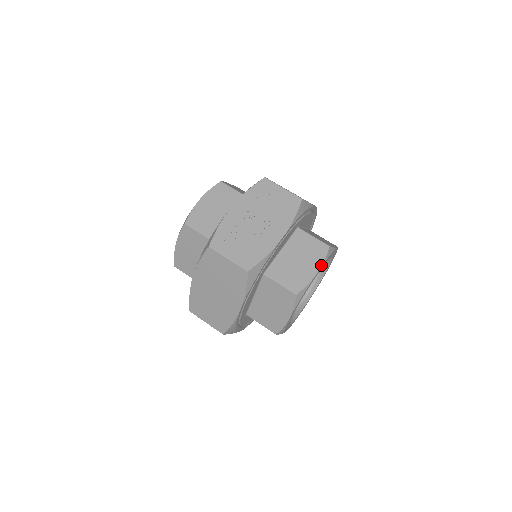
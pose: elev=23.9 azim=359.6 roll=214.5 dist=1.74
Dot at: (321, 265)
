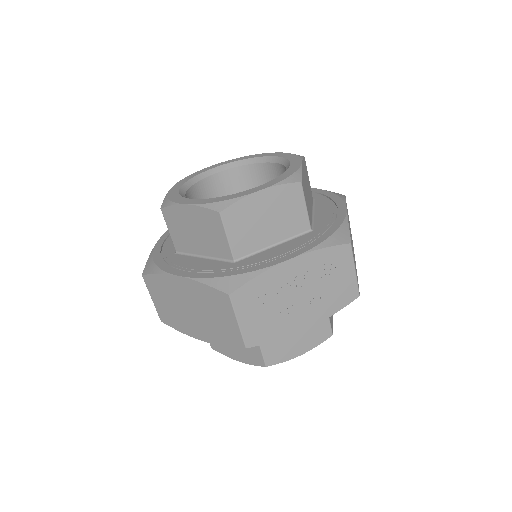
Dot at: occluded
